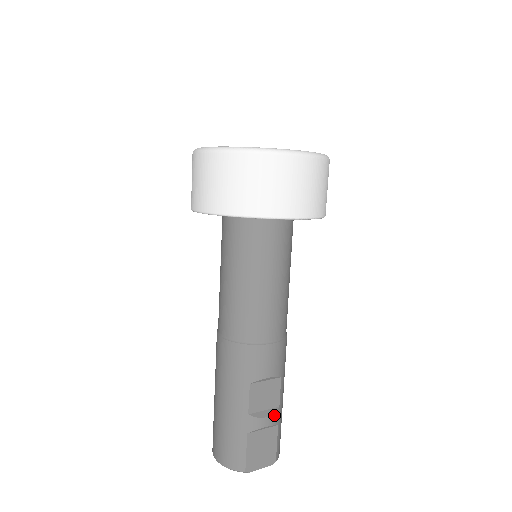
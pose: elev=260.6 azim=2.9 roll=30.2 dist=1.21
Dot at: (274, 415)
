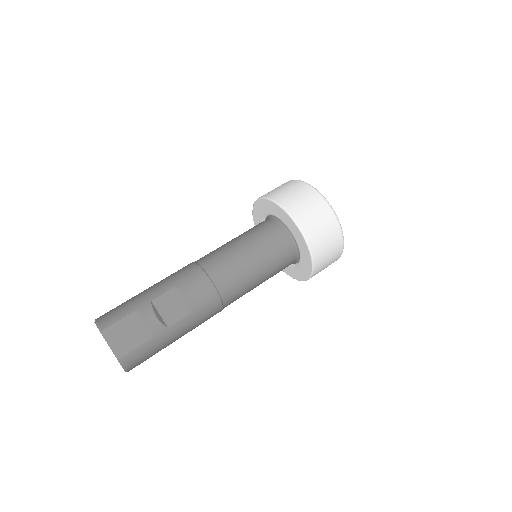
Dot at: (160, 324)
